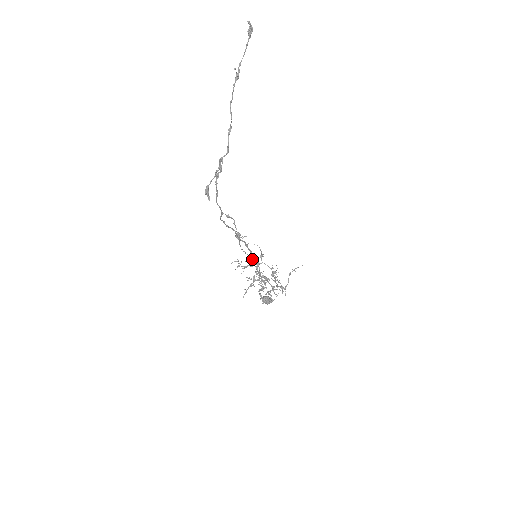
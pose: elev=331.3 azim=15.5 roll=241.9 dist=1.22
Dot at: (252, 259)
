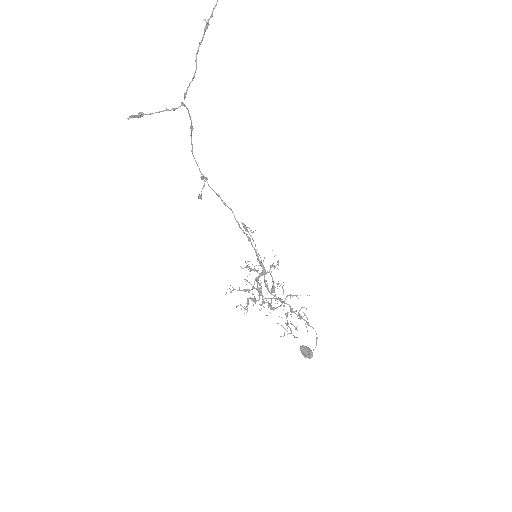
Dot at: (263, 266)
